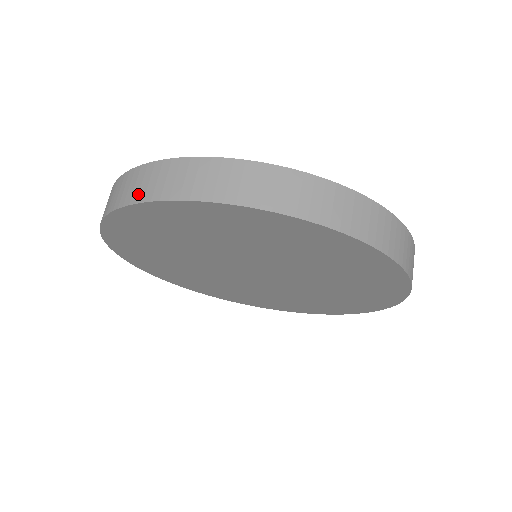
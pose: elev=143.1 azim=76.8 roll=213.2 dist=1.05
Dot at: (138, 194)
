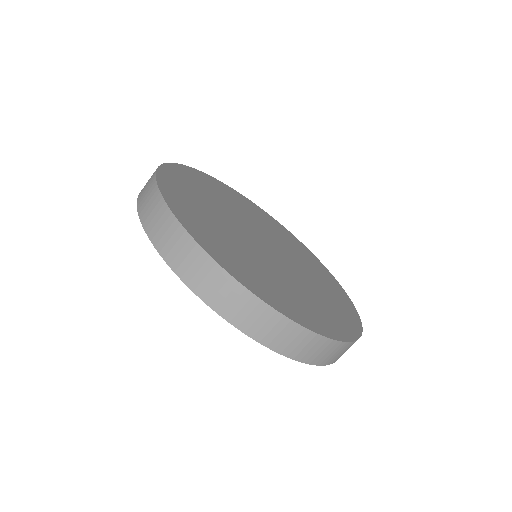
Dot at: (146, 219)
